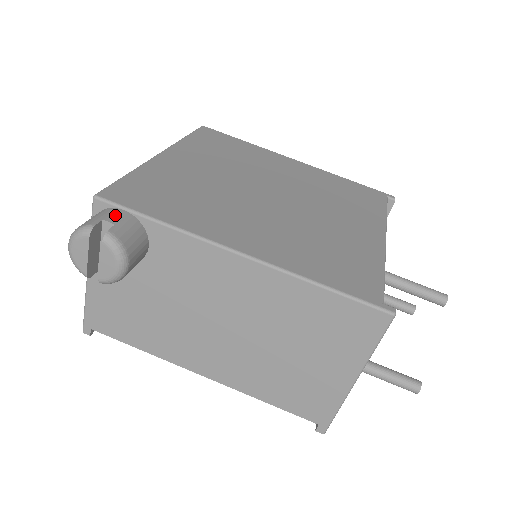
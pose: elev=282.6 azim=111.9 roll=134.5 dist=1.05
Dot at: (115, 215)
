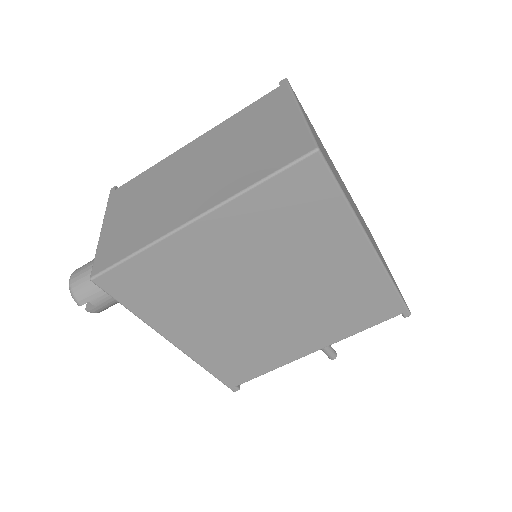
Dot at: (100, 299)
